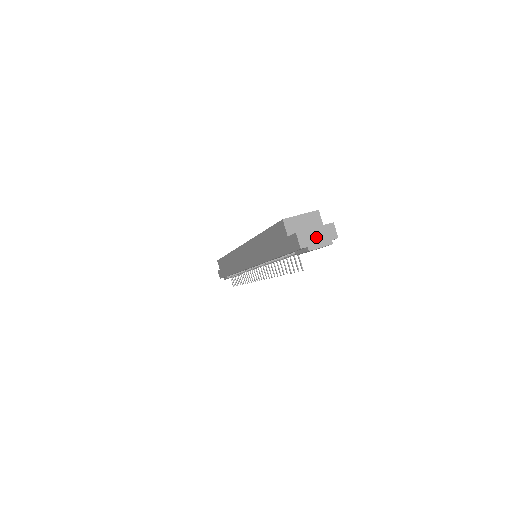
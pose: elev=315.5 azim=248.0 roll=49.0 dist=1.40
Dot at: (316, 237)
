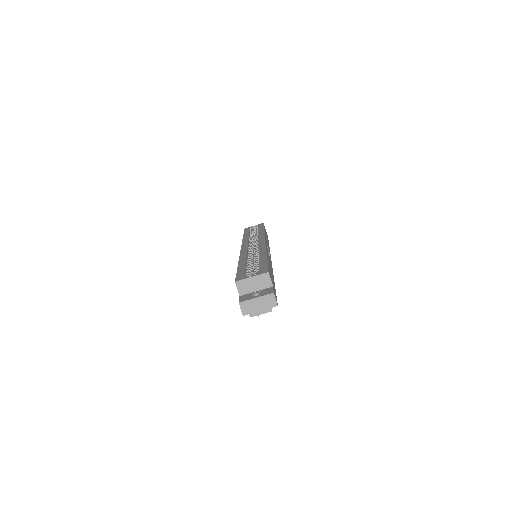
Dot at: (257, 306)
